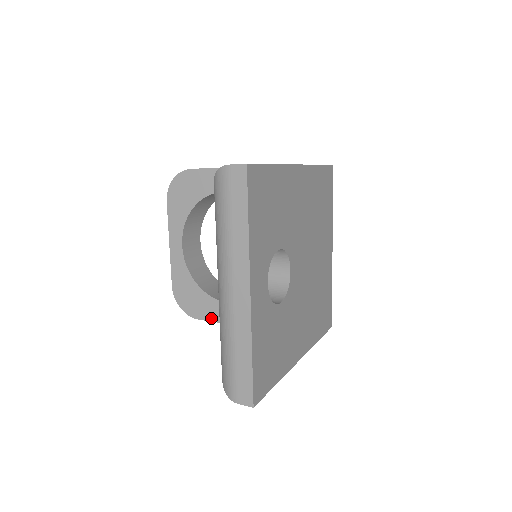
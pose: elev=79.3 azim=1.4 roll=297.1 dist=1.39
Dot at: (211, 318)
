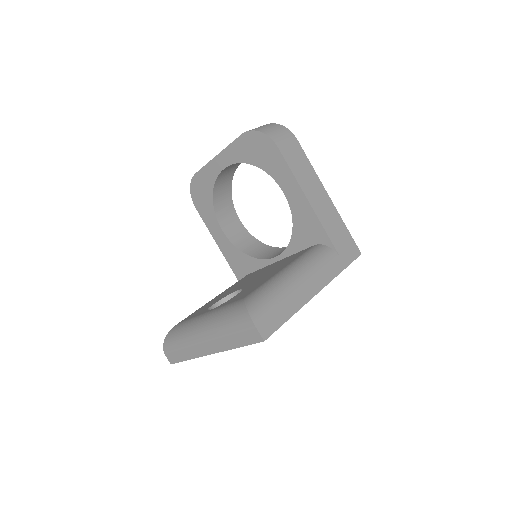
Dot at: (204, 218)
